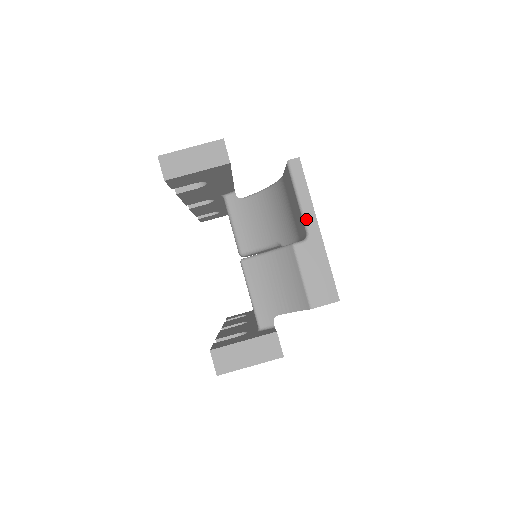
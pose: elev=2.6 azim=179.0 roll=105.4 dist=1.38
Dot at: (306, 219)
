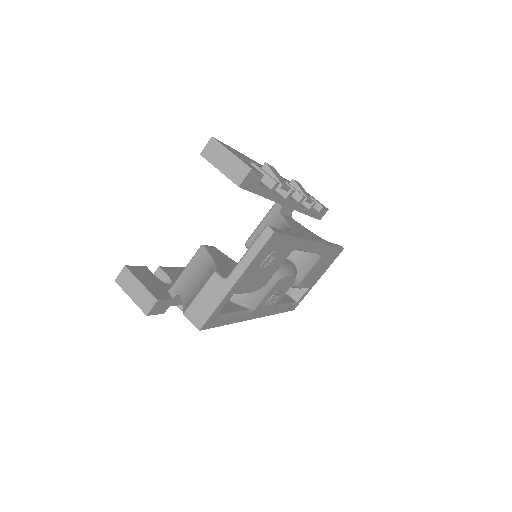
Dot at: (236, 269)
